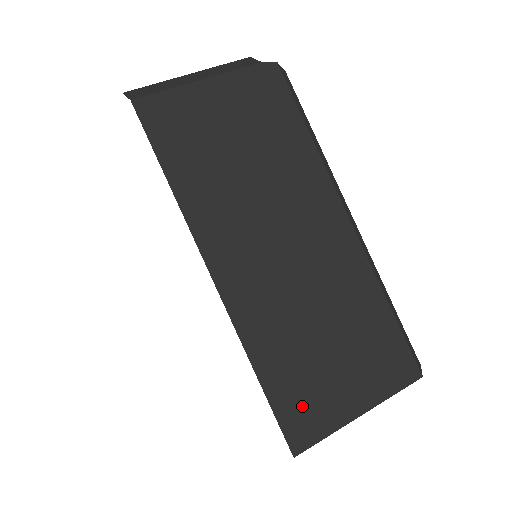
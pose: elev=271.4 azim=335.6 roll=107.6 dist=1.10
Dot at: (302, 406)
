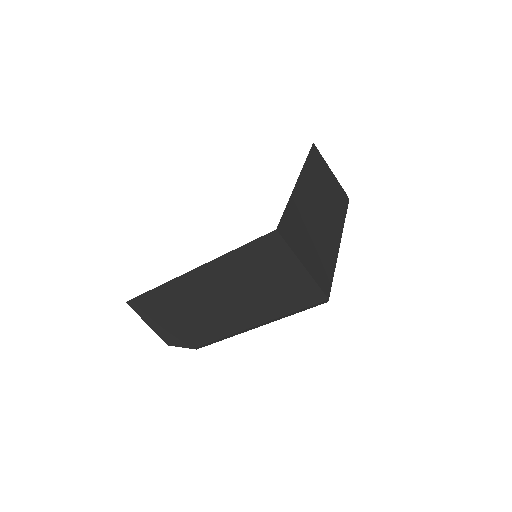
Dot at: (291, 230)
